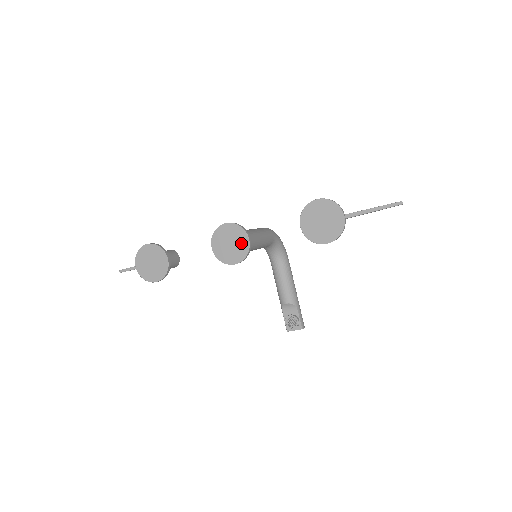
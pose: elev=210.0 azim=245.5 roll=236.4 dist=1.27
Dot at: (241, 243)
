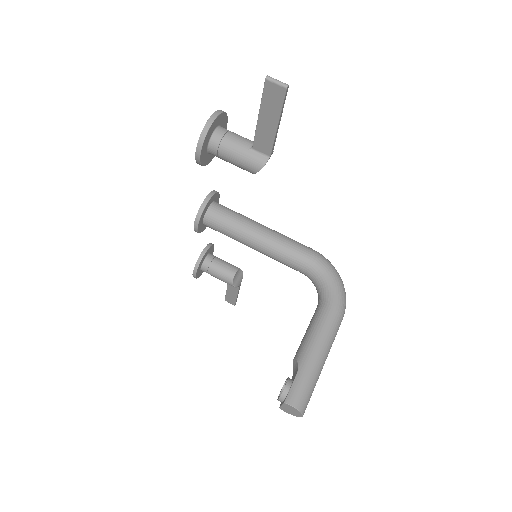
Dot at: occluded
